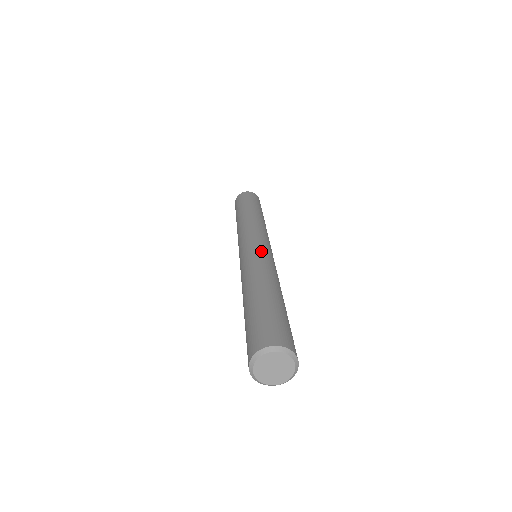
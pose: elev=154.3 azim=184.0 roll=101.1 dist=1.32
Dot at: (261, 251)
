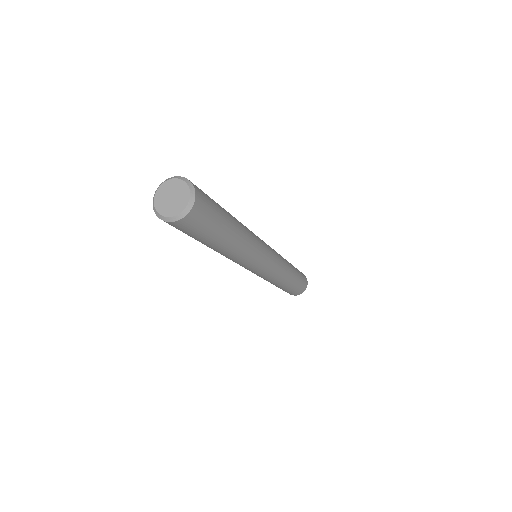
Dot at: occluded
